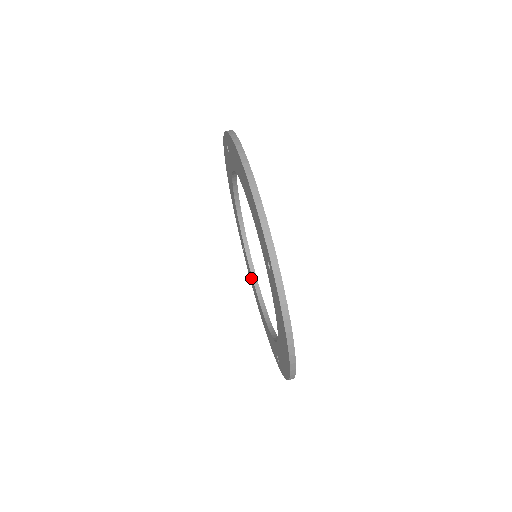
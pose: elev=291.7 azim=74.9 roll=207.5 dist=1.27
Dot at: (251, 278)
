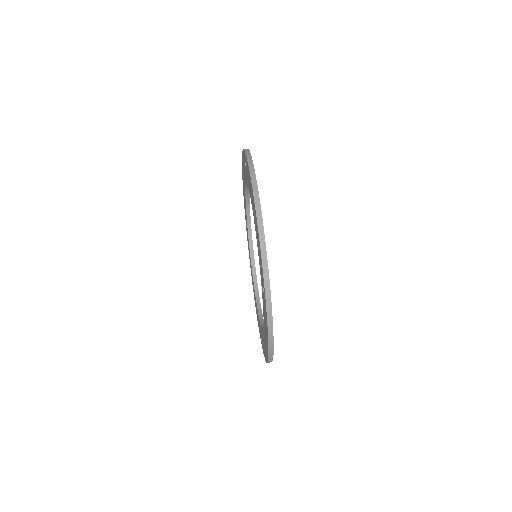
Dot at: occluded
